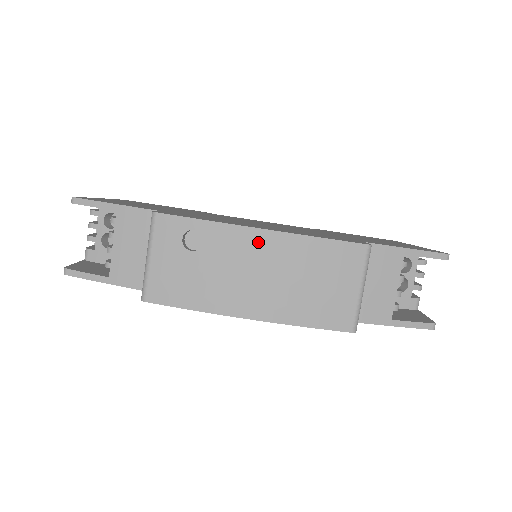
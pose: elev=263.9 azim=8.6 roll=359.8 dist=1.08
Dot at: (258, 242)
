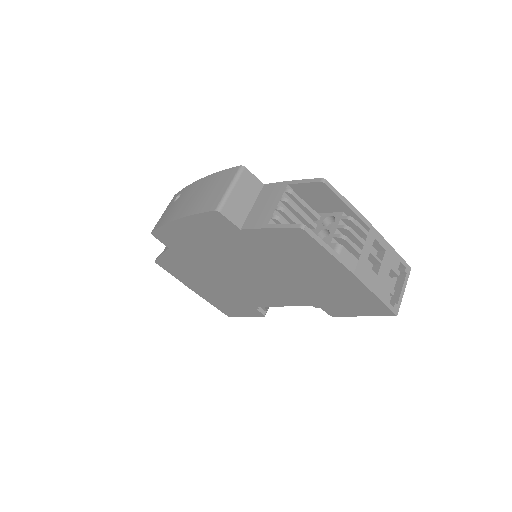
Dot at: (196, 185)
